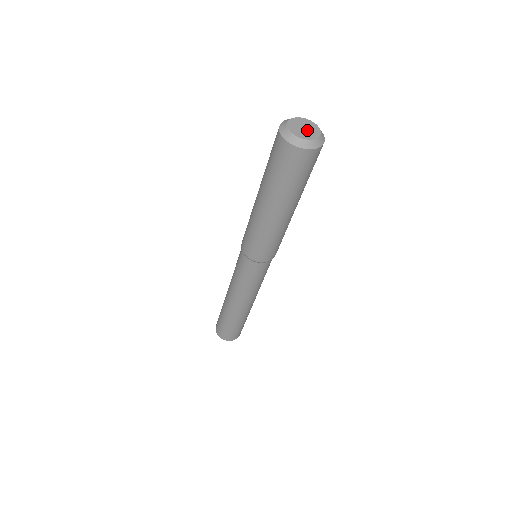
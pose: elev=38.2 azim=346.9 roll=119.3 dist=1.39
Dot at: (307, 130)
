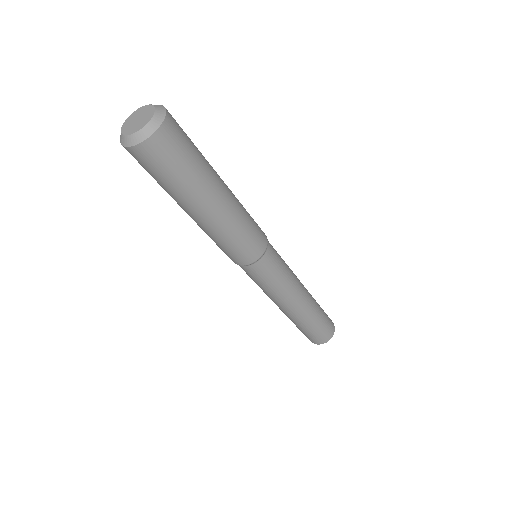
Dot at: (141, 117)
